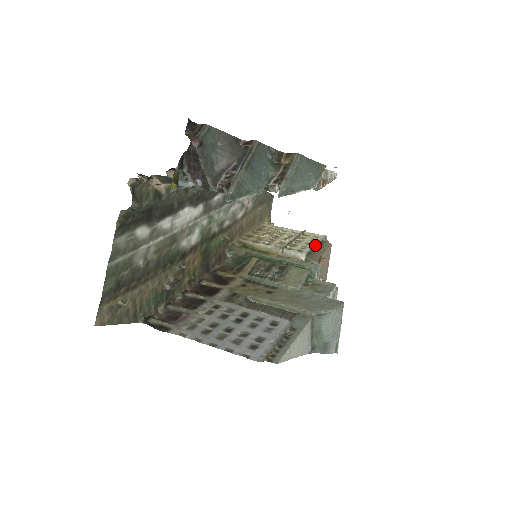
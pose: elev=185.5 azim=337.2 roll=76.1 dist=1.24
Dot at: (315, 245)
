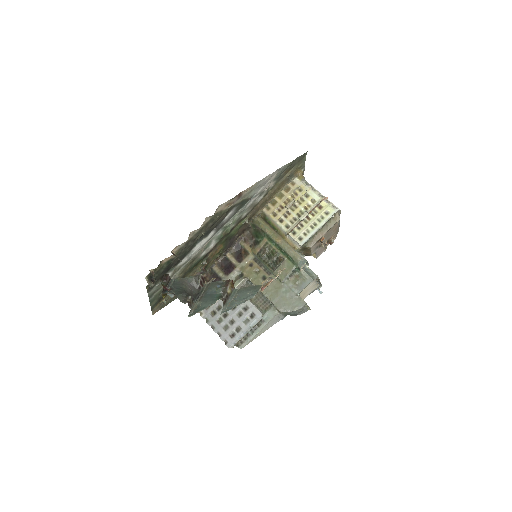
Dot at: (316, 231)
